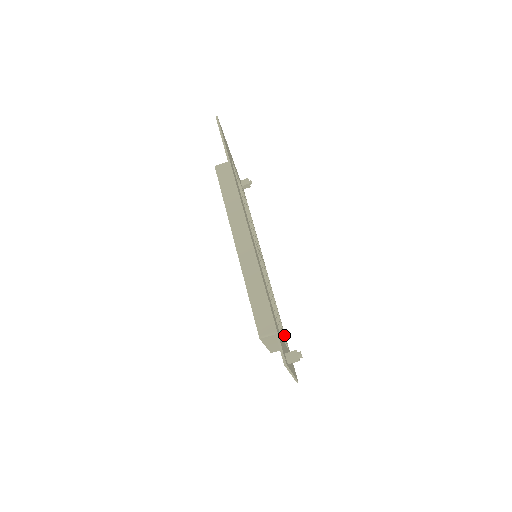
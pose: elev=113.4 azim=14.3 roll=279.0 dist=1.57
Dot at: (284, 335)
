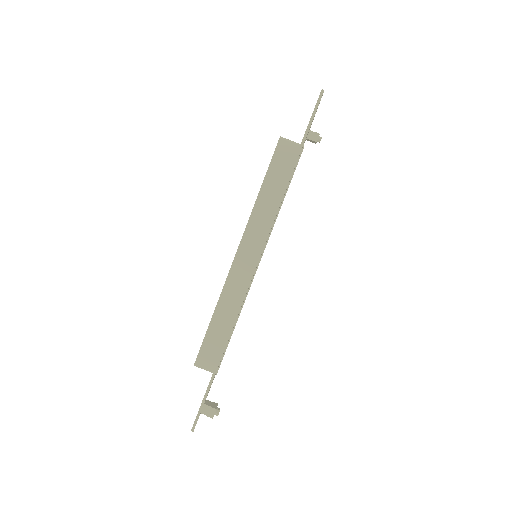
Dot at: occluded
